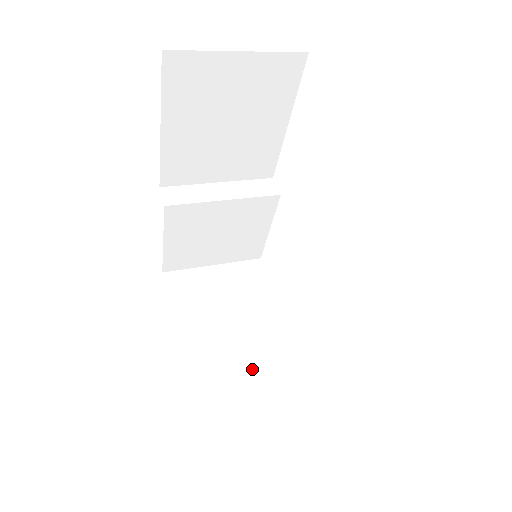
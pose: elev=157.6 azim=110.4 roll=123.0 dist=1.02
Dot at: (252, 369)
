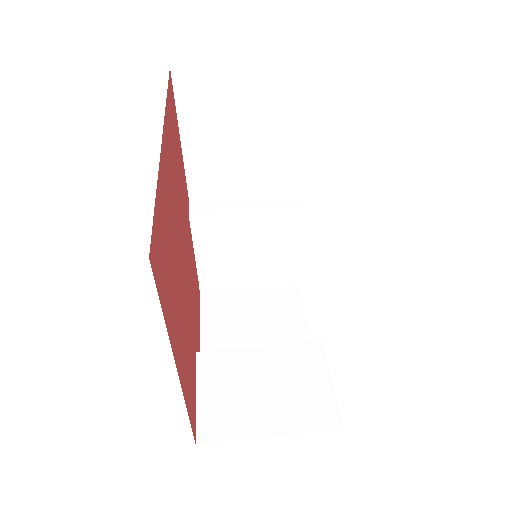
Dot at: (257, 379)
